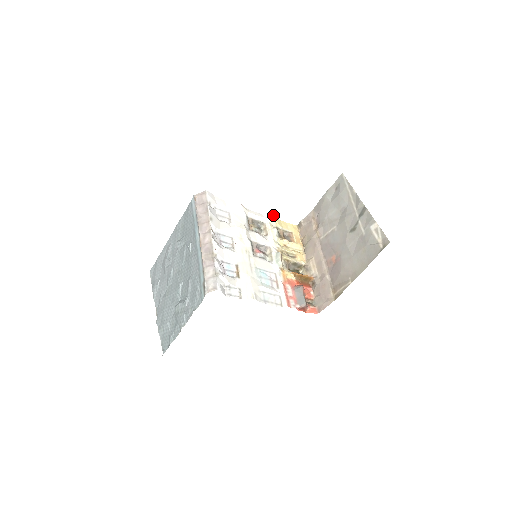
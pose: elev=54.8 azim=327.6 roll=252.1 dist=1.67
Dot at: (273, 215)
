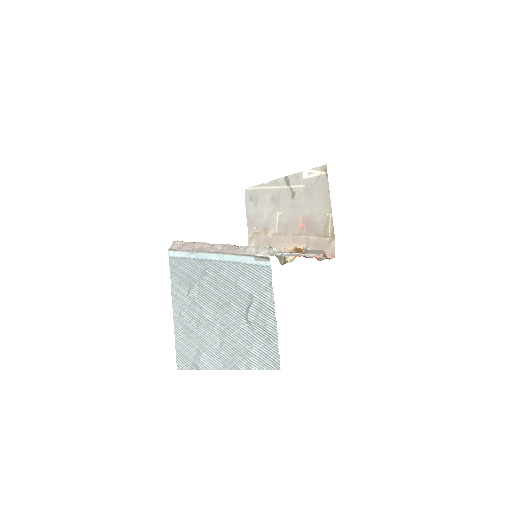
Dot at: occluded
